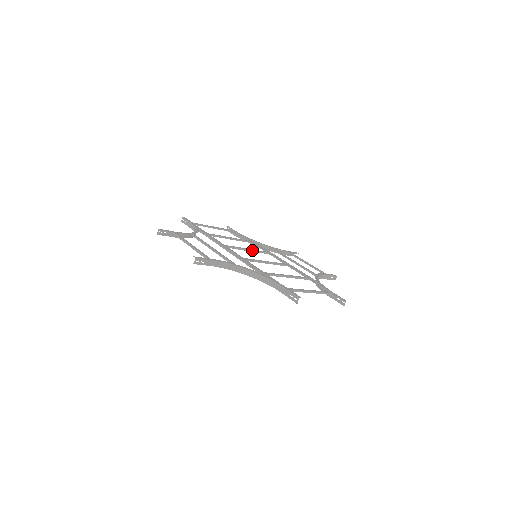
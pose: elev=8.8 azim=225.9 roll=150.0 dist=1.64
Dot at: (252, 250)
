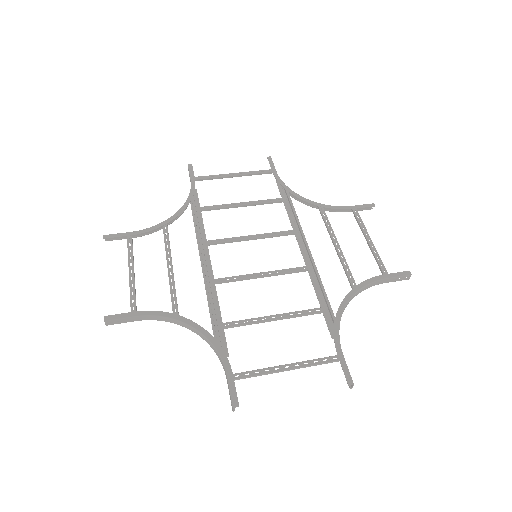
Dot at: (260, 237)
